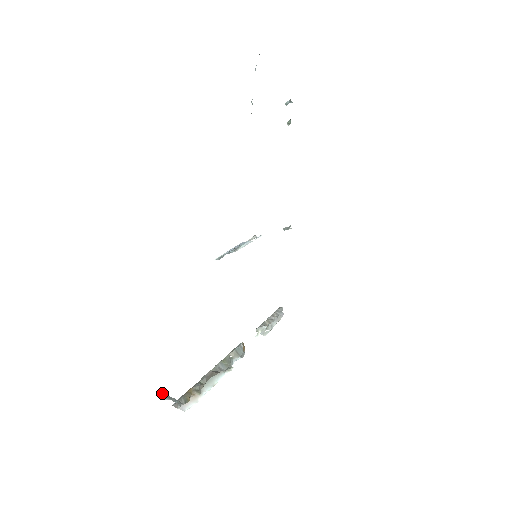
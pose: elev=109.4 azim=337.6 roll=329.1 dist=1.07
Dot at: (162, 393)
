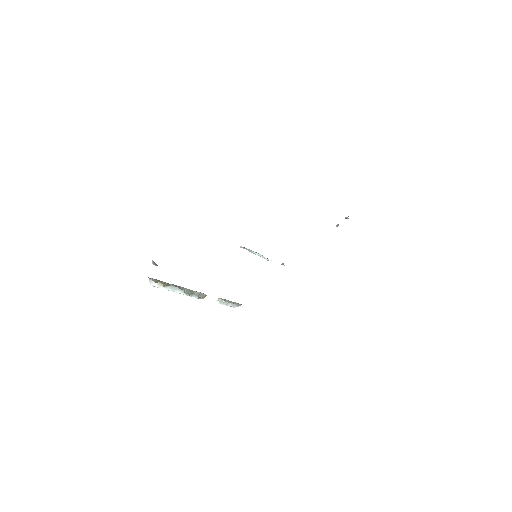
Dot at: (153, 261)
